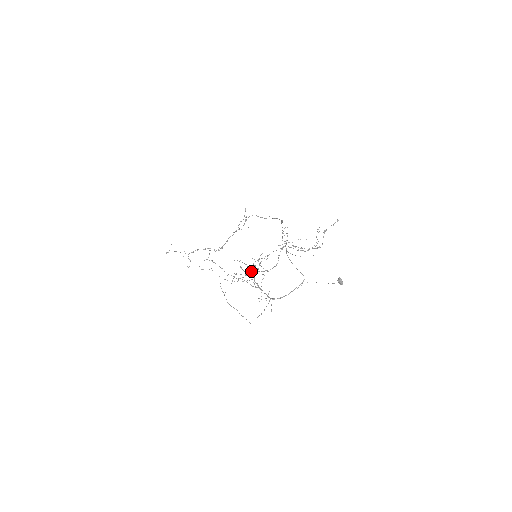
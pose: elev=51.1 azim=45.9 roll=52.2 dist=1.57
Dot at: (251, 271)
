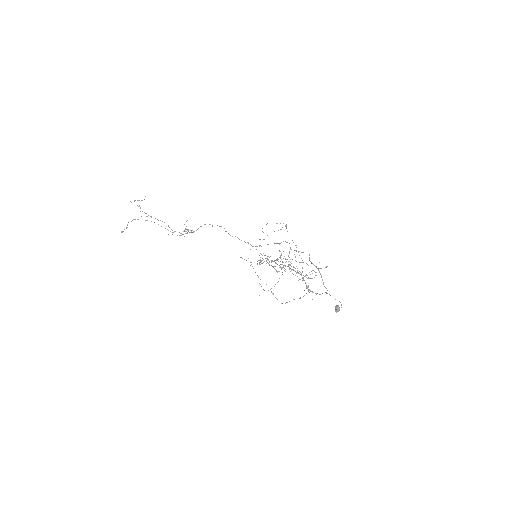
Dot at: occluded
